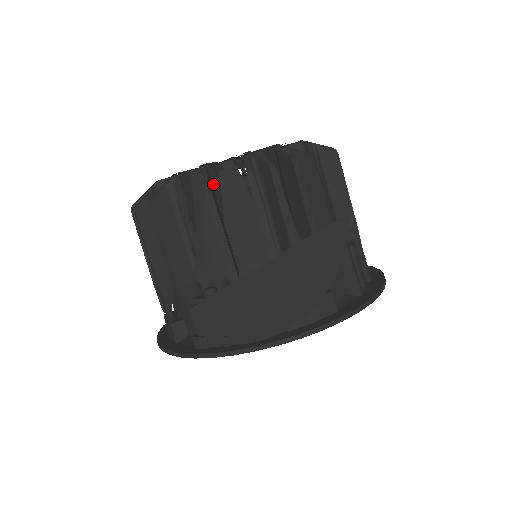
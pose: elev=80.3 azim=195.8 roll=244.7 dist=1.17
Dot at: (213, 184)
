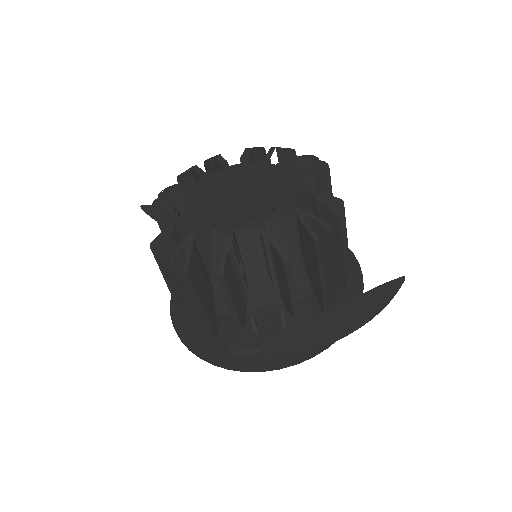
Dot at: (268, 241)
